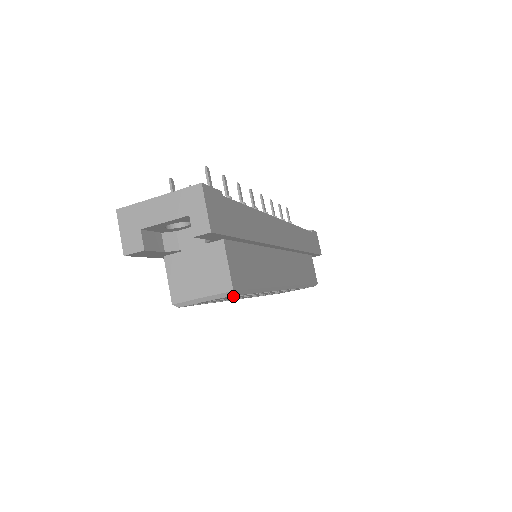
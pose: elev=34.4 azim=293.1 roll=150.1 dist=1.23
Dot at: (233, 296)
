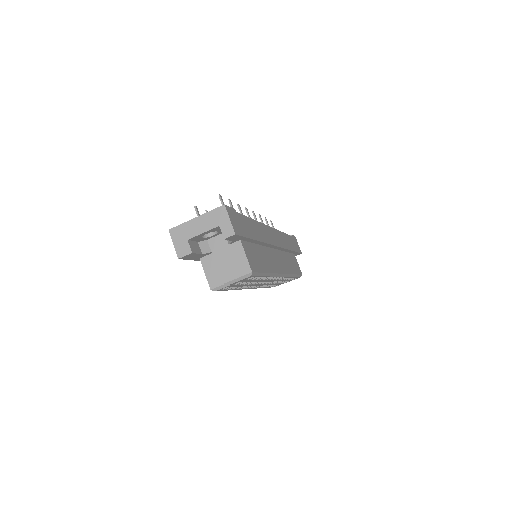
Dot at: occluded
